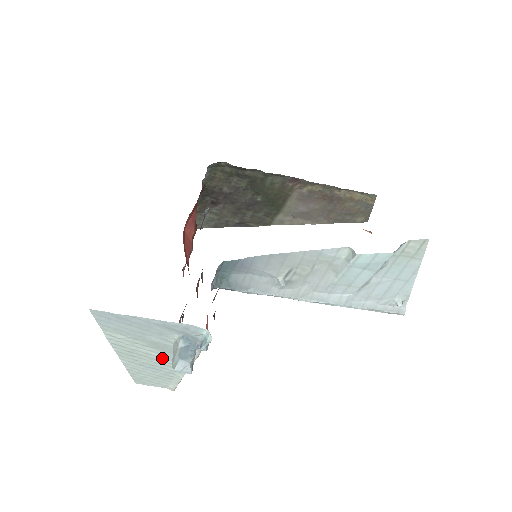
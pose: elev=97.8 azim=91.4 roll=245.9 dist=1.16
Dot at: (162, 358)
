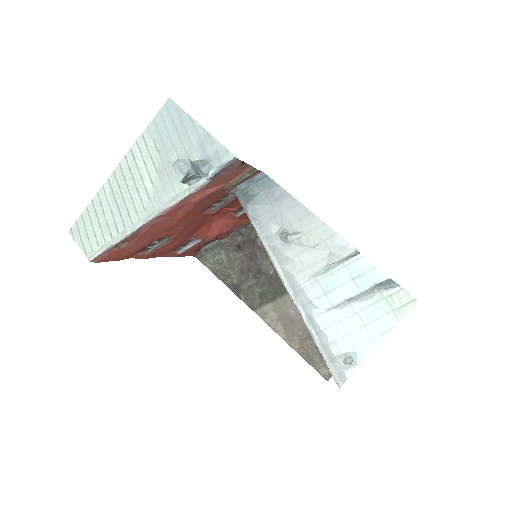
Dot at: (146, 192)
